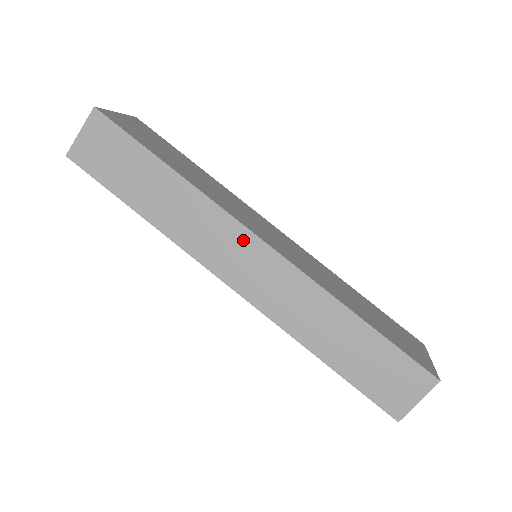
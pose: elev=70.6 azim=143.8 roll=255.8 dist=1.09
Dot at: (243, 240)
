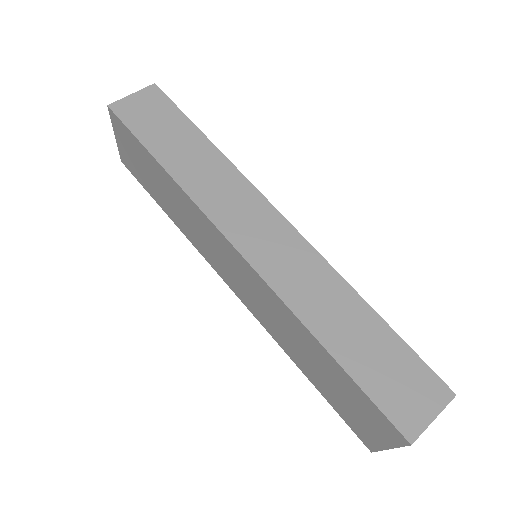
Dot at: (263, 211)
